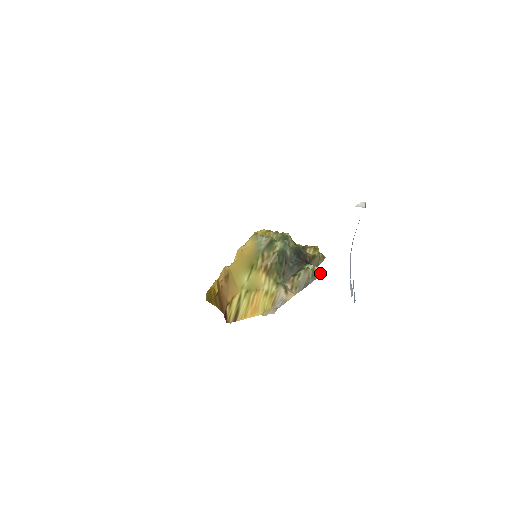
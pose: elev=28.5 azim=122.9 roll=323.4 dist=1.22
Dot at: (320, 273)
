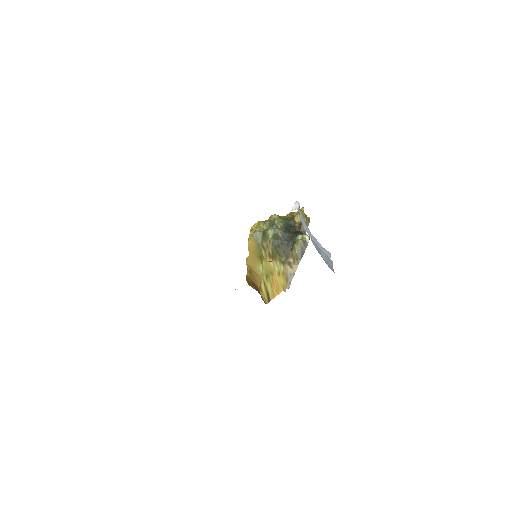
Dot at: (309, 239)
